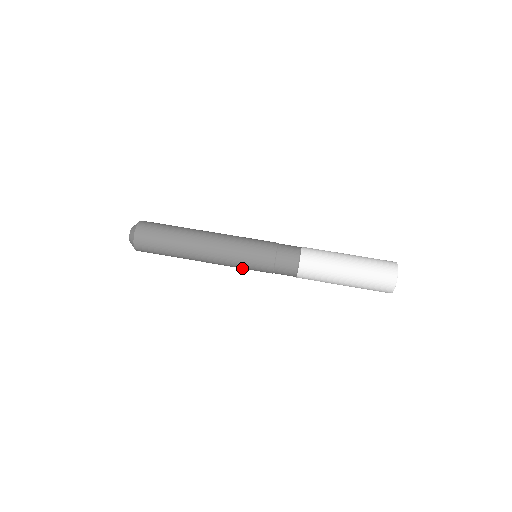
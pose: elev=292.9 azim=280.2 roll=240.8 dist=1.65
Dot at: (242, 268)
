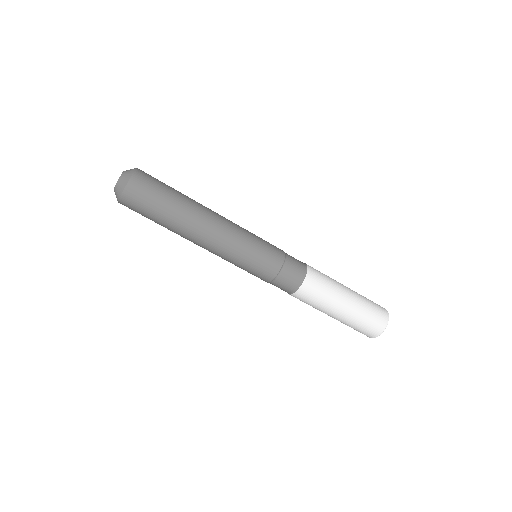
Dot at: occluded
